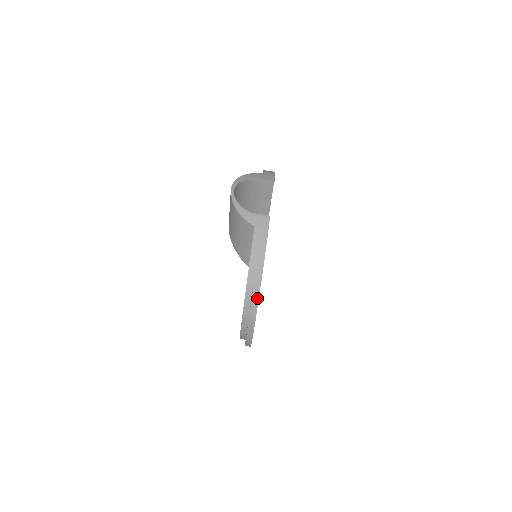
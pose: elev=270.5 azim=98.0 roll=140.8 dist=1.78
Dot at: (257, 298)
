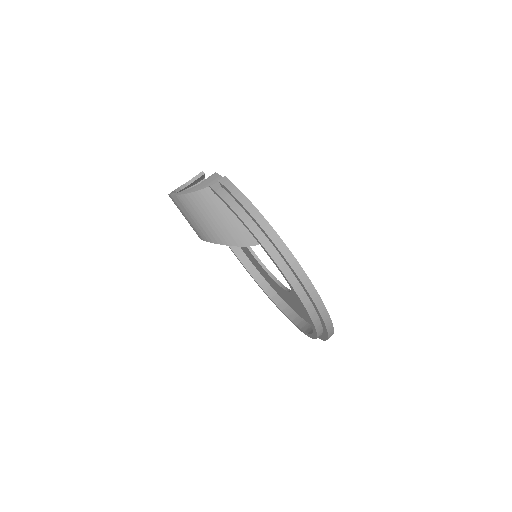
Dot at: (268, 226)
